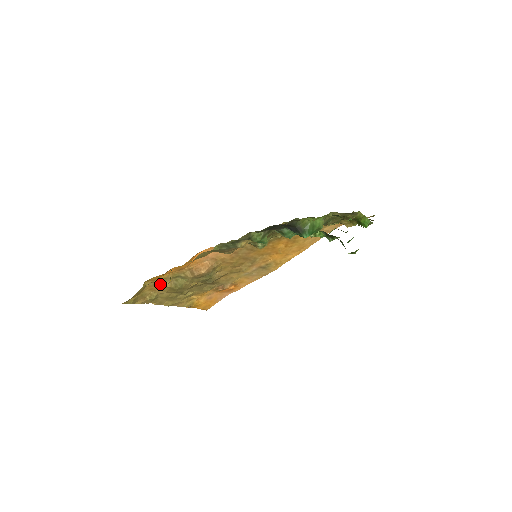
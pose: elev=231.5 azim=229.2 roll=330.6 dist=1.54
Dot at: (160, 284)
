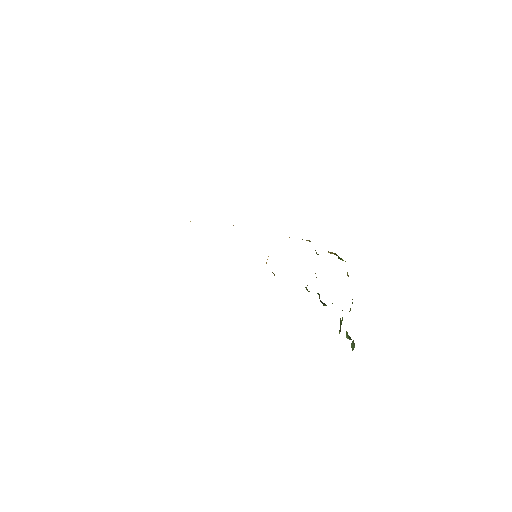
Dot at: occluded
